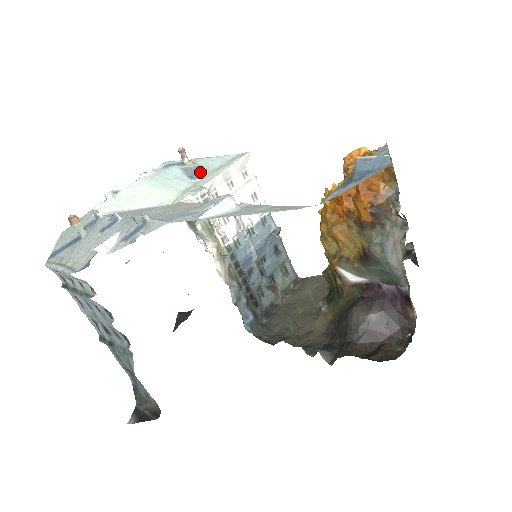
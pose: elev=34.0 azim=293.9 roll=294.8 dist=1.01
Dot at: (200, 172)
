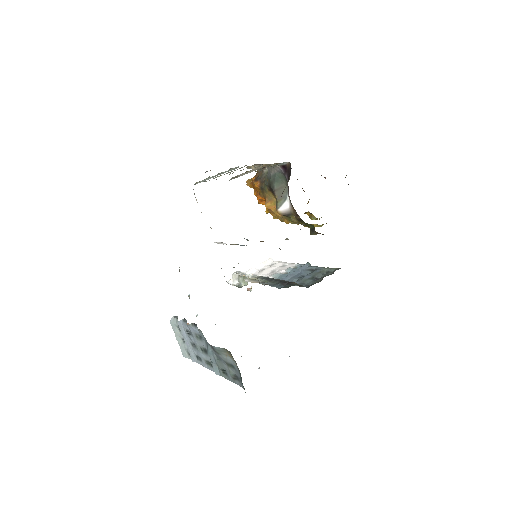
Dot at: occluded
